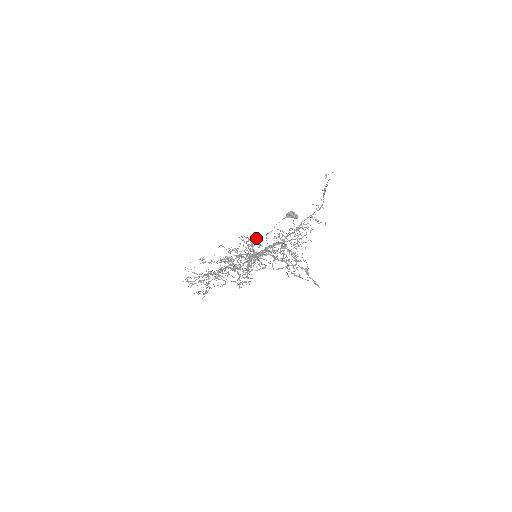
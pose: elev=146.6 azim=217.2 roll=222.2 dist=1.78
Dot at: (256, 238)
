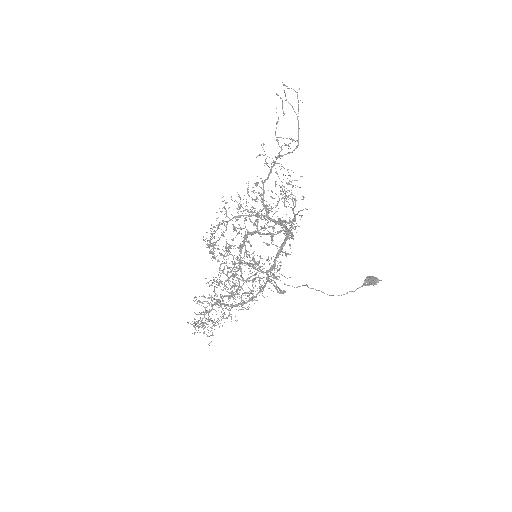
Dot at: (281, 262)
